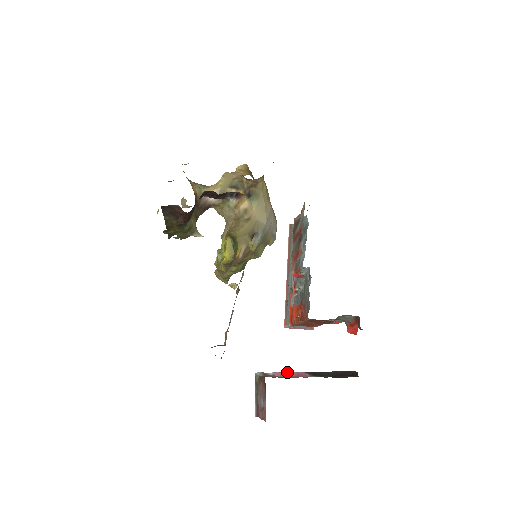
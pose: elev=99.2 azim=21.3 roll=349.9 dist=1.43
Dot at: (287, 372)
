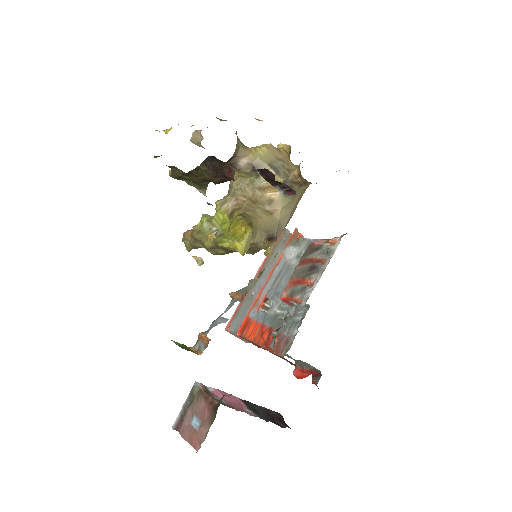
Dot at: (226, 394)
